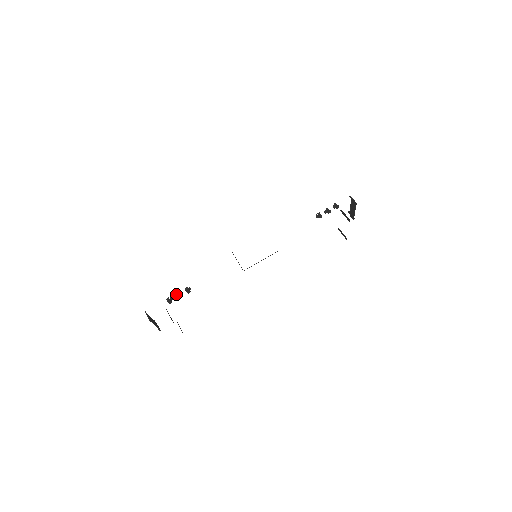
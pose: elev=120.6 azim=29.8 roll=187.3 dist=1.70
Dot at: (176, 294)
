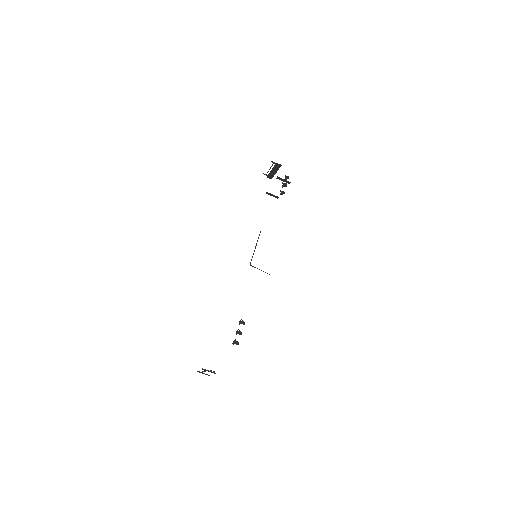
Dot at: (236, 333)
